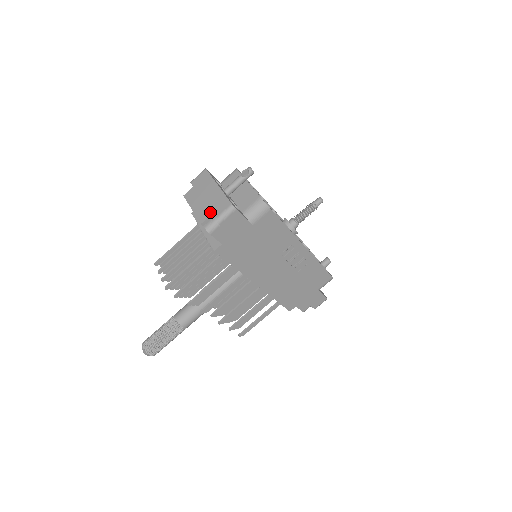
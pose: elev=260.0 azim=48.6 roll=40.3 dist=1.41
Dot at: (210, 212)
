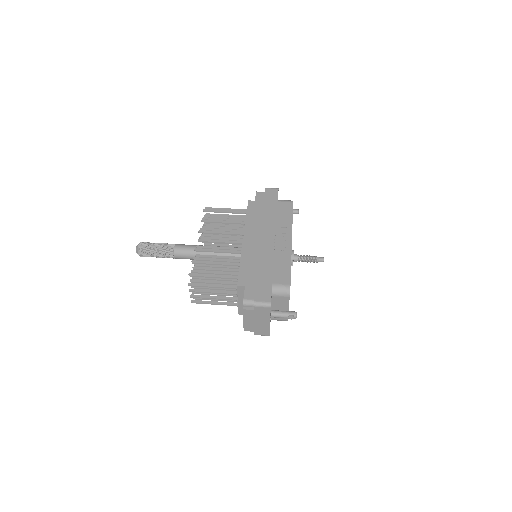
Dot at: occluded
